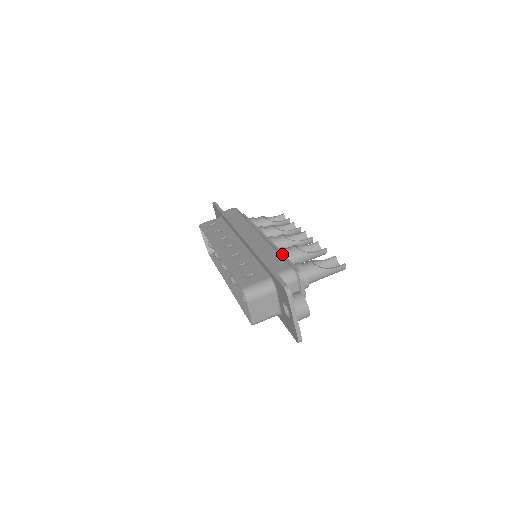
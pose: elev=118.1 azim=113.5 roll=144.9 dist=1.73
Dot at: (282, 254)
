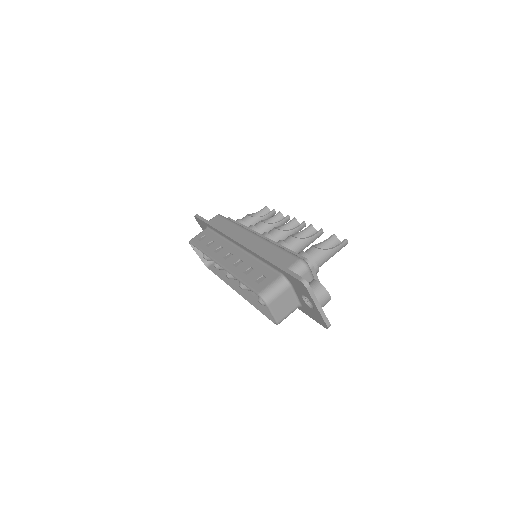
Dot at: (283, 247)
